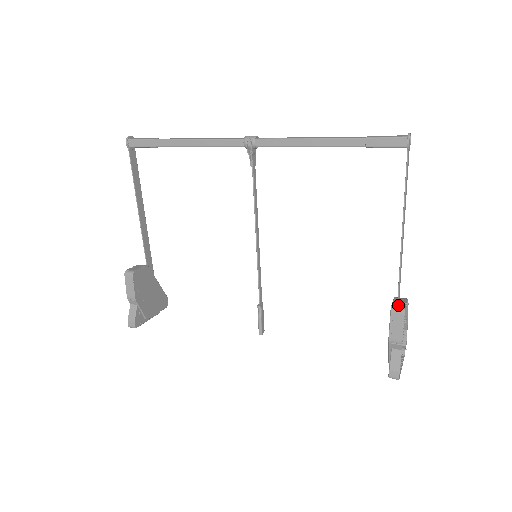
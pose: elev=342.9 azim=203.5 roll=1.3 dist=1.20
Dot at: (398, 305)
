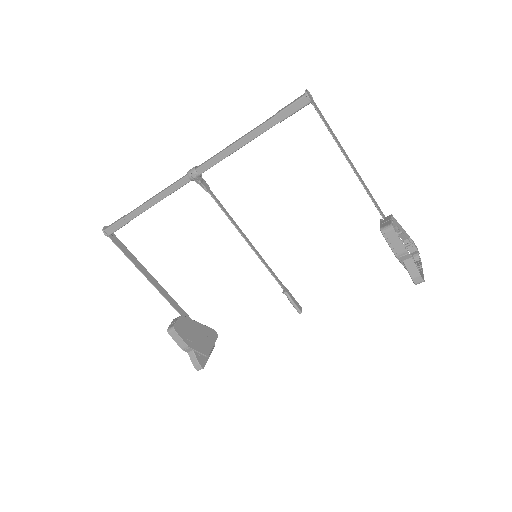
Dot at: (385, 225)
